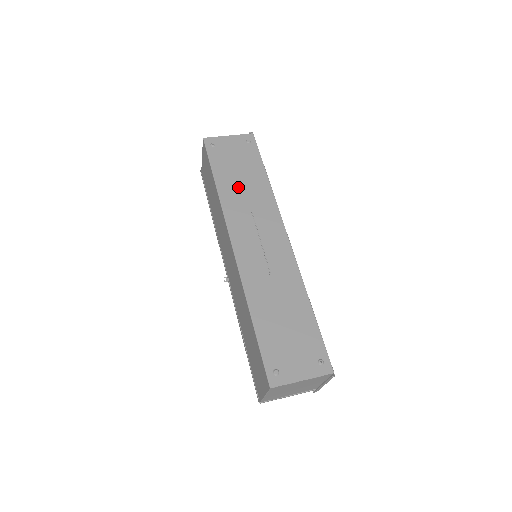
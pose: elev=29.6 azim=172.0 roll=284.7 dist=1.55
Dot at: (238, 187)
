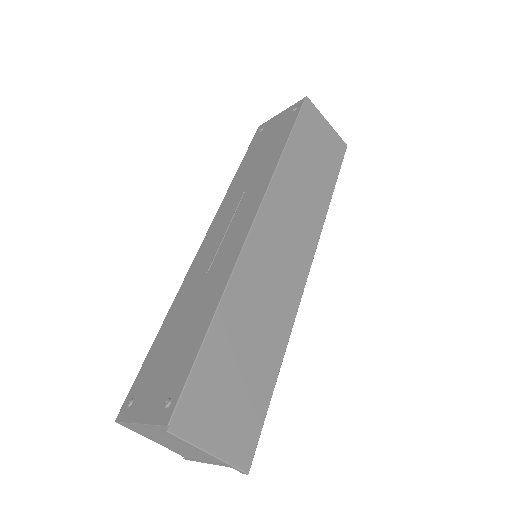
Dot at: (250, 170)
